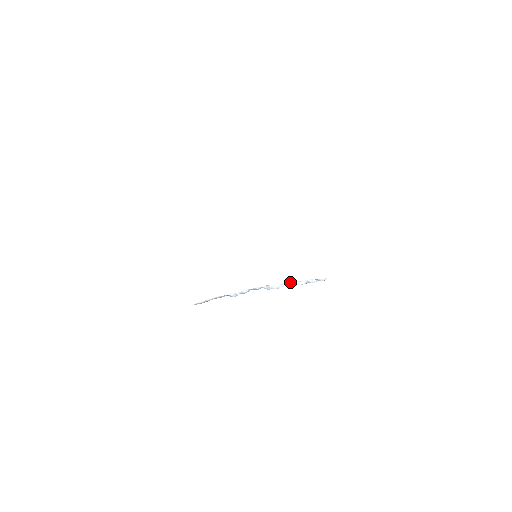
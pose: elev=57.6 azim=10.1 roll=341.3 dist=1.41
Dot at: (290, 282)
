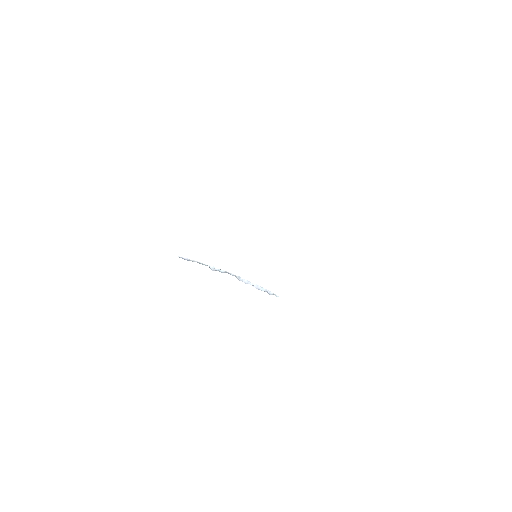
Dot at: (255, 284)
